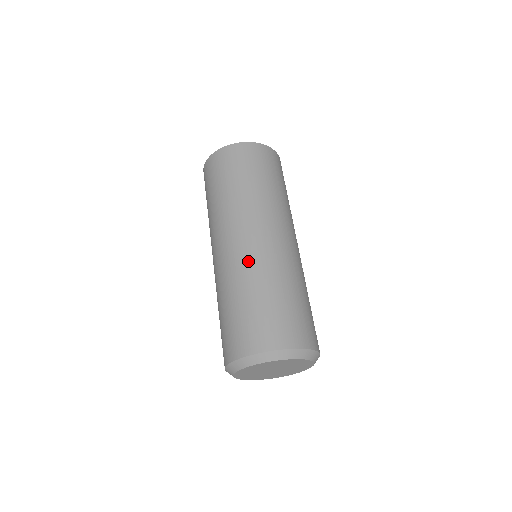
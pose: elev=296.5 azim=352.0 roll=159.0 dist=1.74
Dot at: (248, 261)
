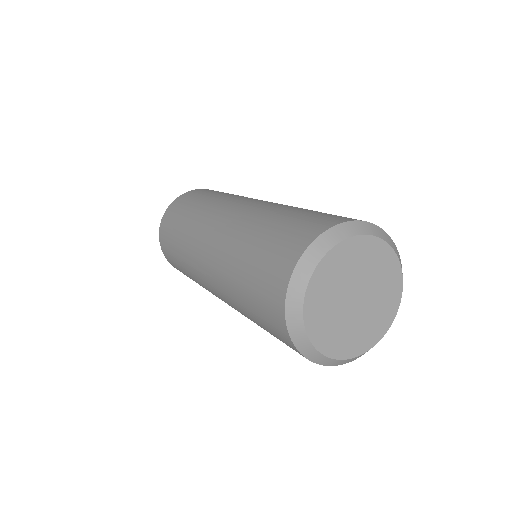
Dot at: (271, 204)
